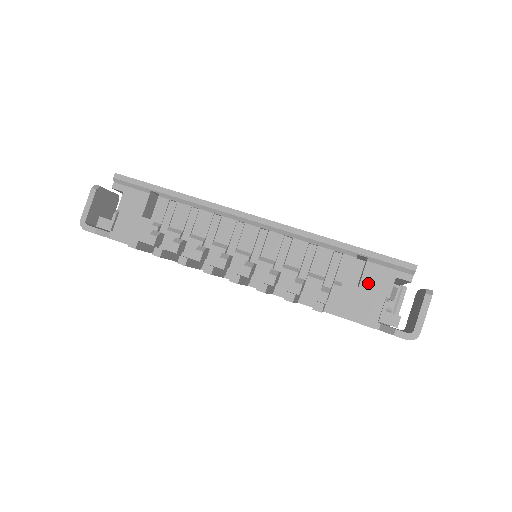
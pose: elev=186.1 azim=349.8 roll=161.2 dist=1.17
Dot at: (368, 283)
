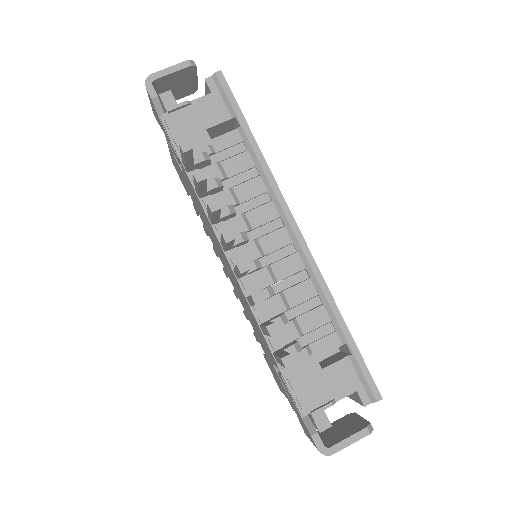
Dot at: (332, 374)
